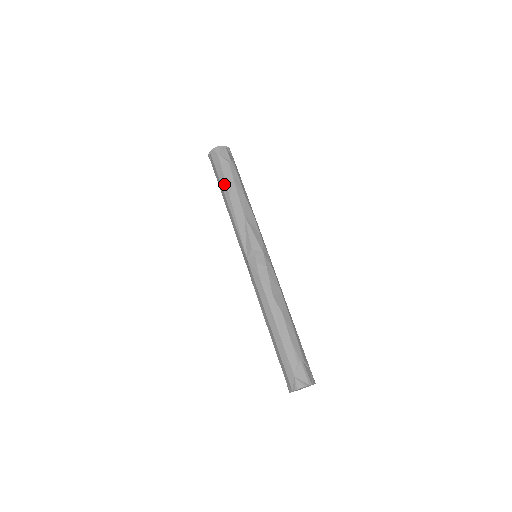
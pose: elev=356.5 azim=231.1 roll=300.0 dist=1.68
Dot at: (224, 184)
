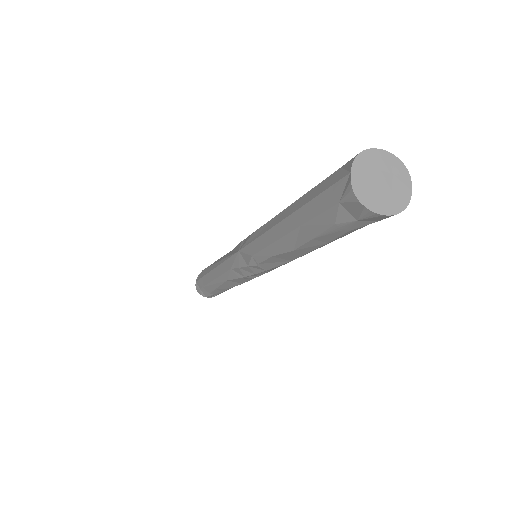
Dot at: (208, 269)
